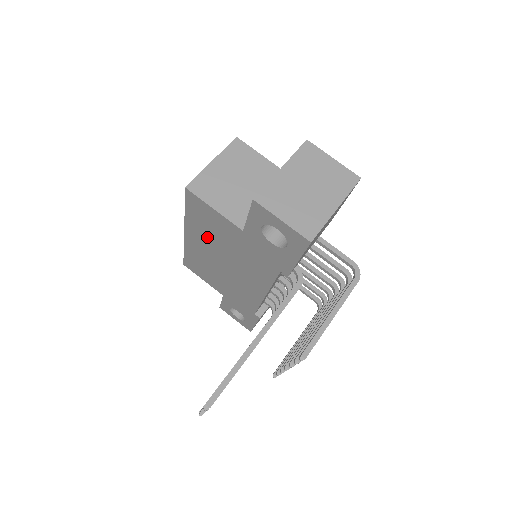
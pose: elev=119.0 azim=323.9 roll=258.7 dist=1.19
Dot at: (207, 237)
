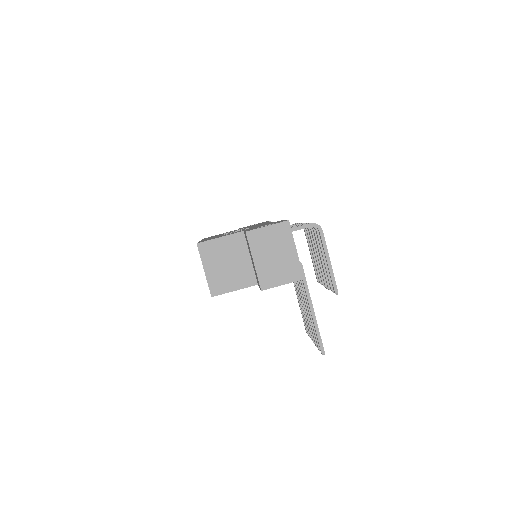
Dot at: occluded
